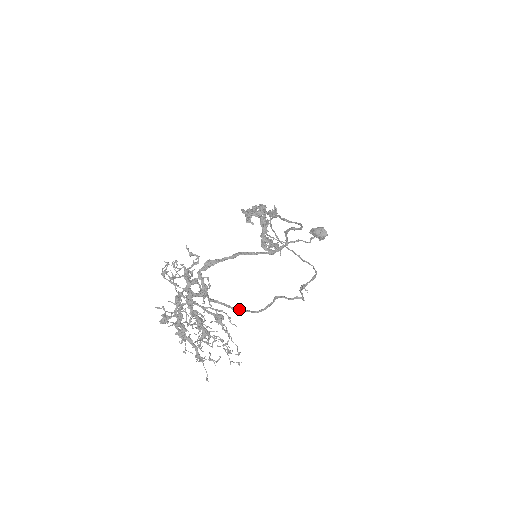
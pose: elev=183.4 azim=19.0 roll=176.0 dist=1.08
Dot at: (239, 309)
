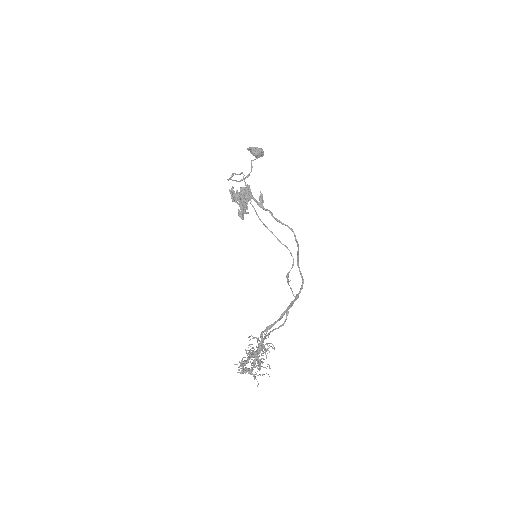
Dot at: (270, 332)
